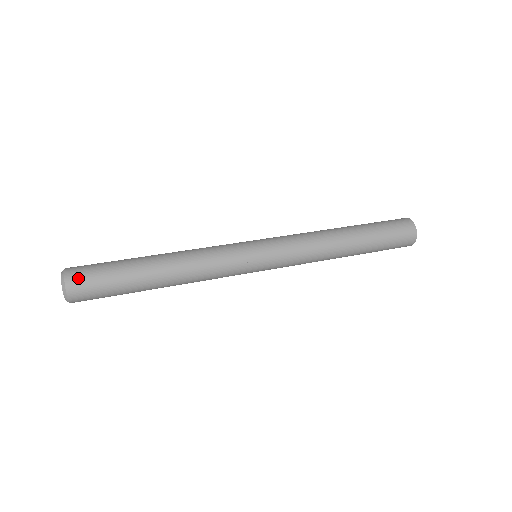
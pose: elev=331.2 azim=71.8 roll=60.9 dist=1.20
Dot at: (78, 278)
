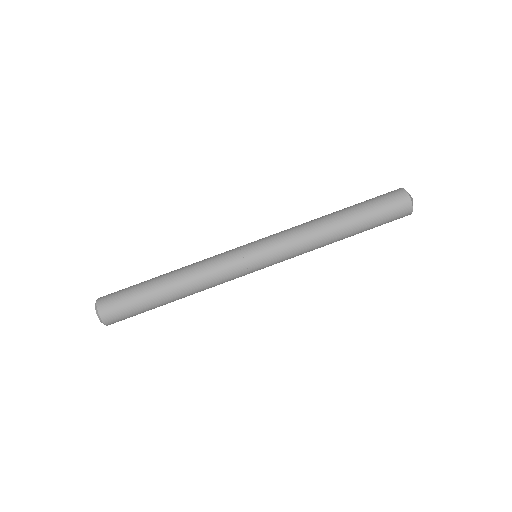
Dot at: occluded
